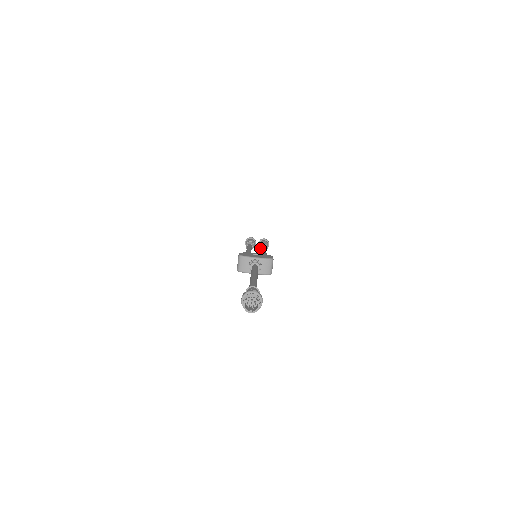
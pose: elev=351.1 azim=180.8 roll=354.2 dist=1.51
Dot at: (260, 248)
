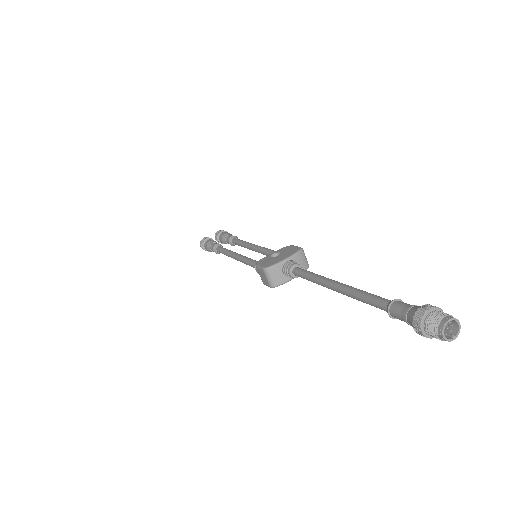
Dot at: (230, 244)
